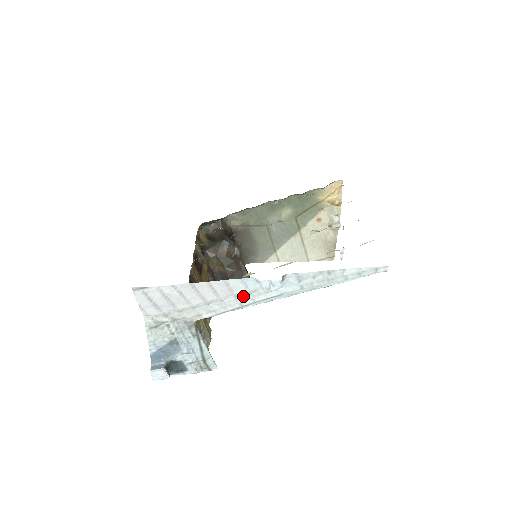
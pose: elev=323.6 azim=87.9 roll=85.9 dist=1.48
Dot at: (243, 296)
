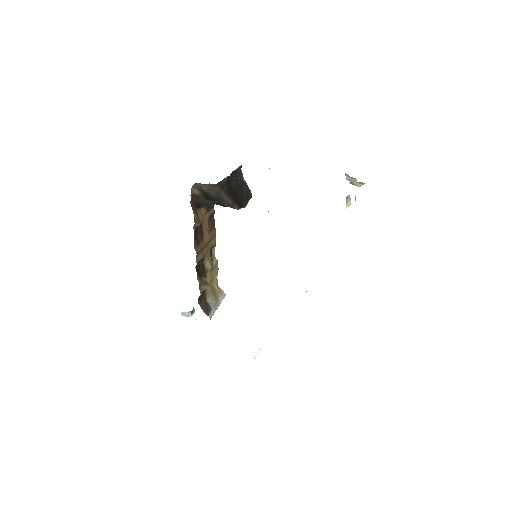
Dot at: occluded
